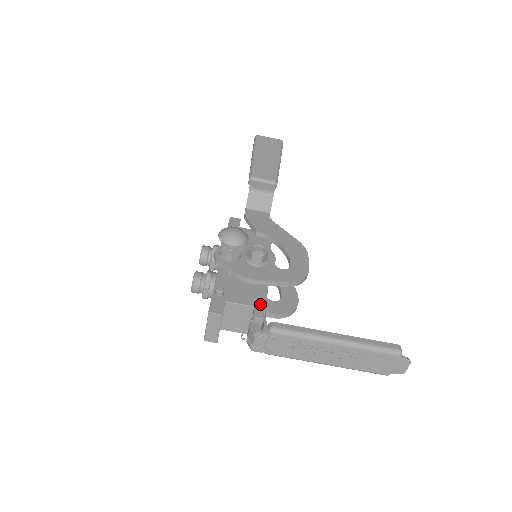
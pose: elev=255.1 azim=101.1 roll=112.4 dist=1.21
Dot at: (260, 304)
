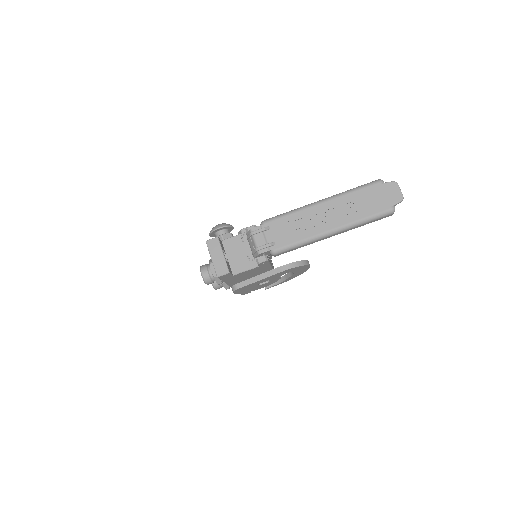
Dot at: occluded
